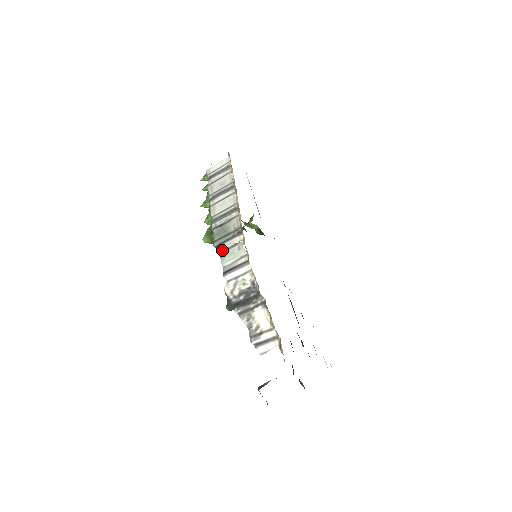
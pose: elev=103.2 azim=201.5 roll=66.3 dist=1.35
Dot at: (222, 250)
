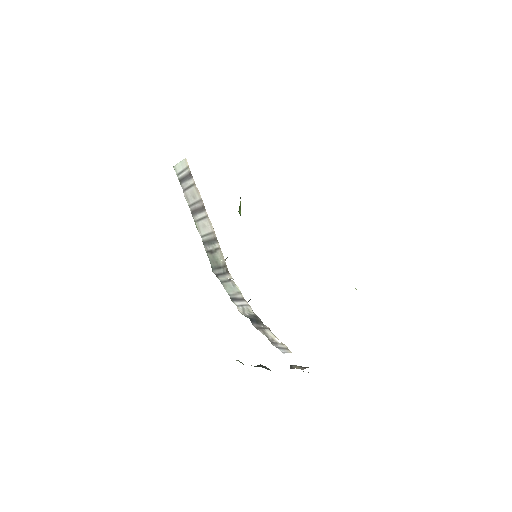
Dot at: (221, 280)
